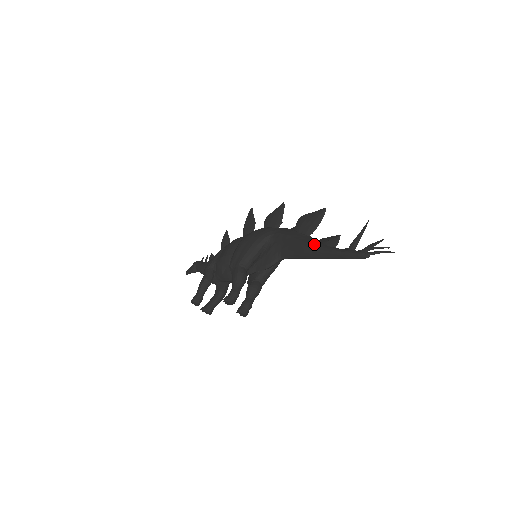
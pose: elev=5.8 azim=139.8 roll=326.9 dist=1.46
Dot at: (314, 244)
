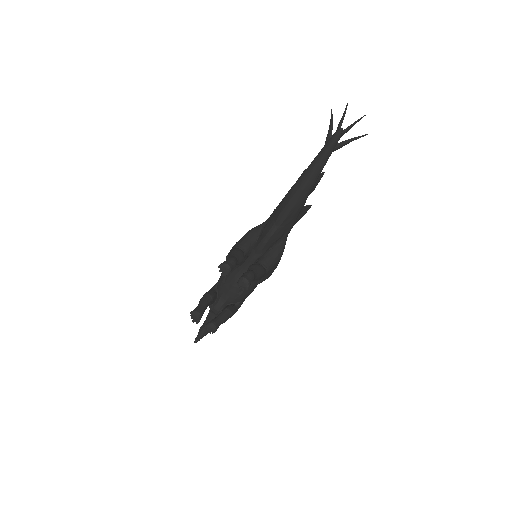
Dot at: (298, 179)
